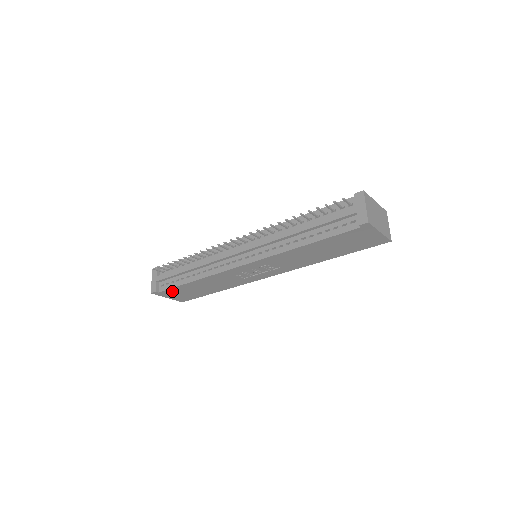
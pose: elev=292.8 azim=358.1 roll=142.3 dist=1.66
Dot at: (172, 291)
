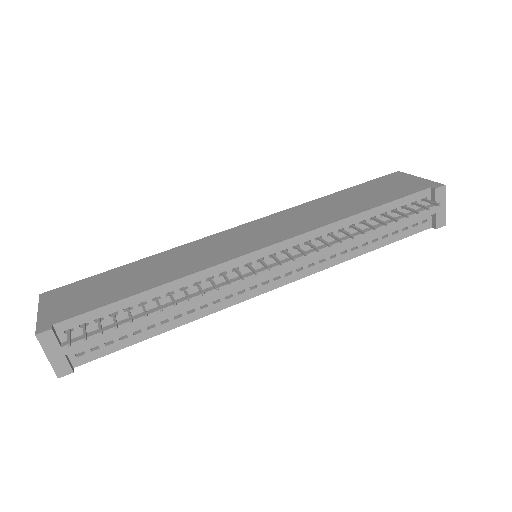
Dot at: occluded
